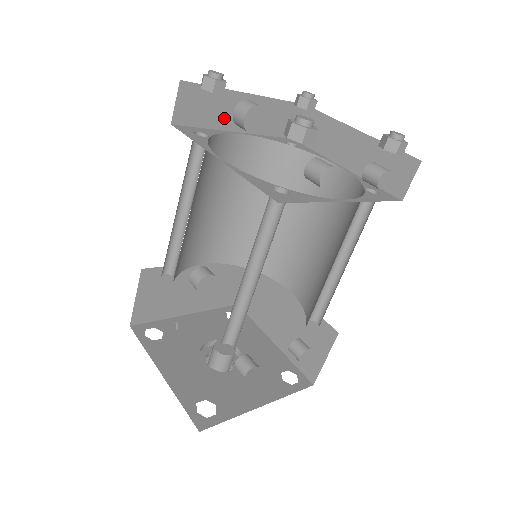
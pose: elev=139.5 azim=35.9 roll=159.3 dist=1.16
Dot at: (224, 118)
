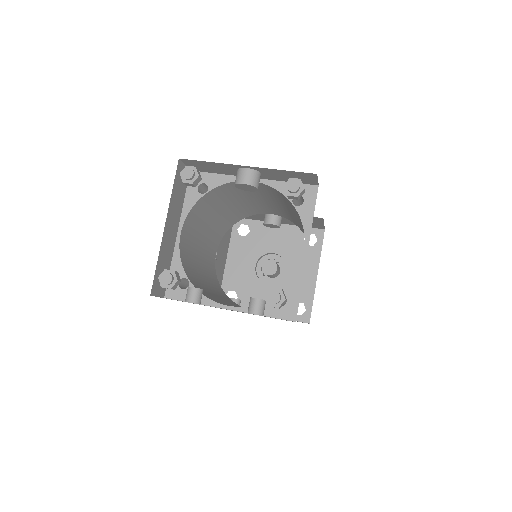
Dot at: (232, 172)
